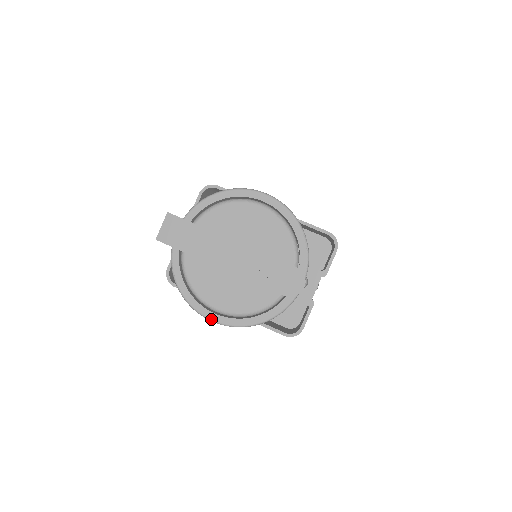
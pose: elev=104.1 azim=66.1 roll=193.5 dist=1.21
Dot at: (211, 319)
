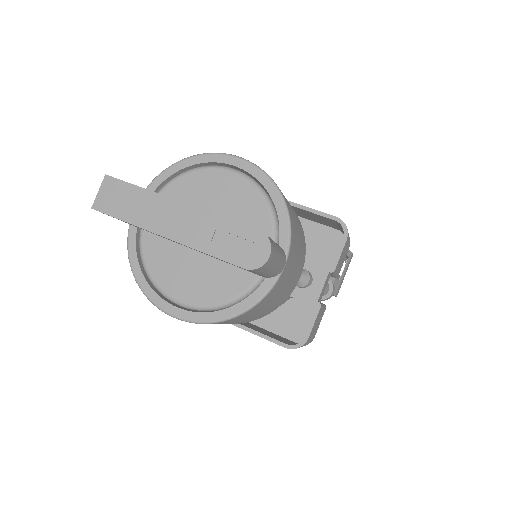
Dot at: (172, 314)
